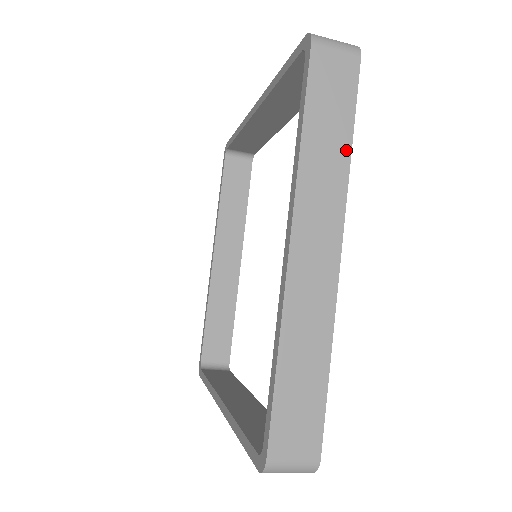
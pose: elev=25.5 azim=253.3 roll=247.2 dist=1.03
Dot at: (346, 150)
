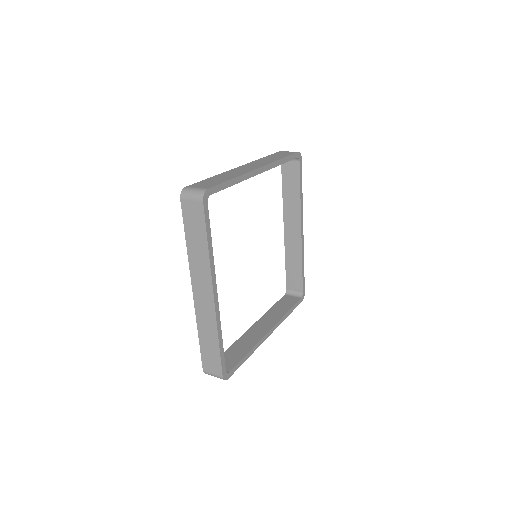
Dot at: (206, 249)
